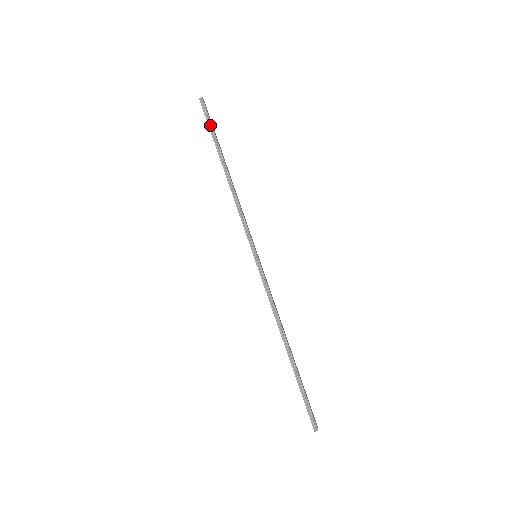
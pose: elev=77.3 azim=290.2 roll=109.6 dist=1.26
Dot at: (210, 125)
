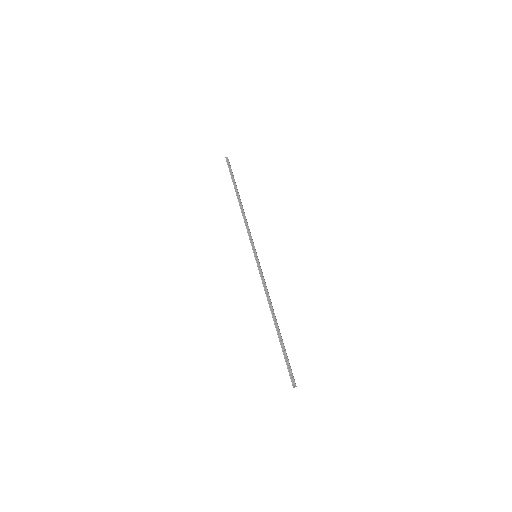
Dot at: (231, 173)
